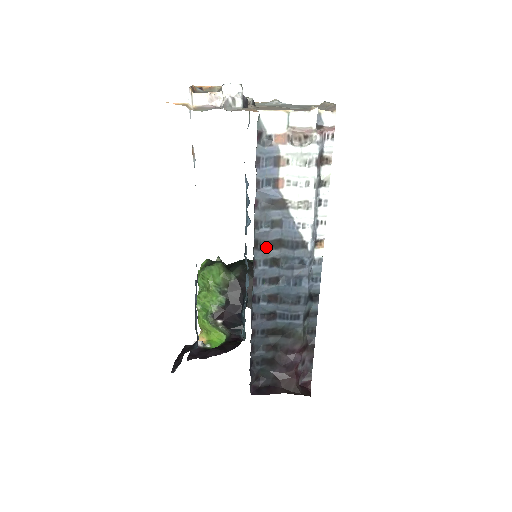
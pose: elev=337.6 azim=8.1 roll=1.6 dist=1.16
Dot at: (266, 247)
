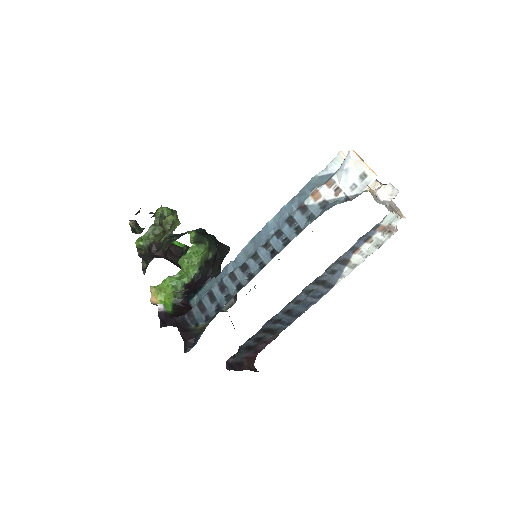
Dot at: (315, 283)
